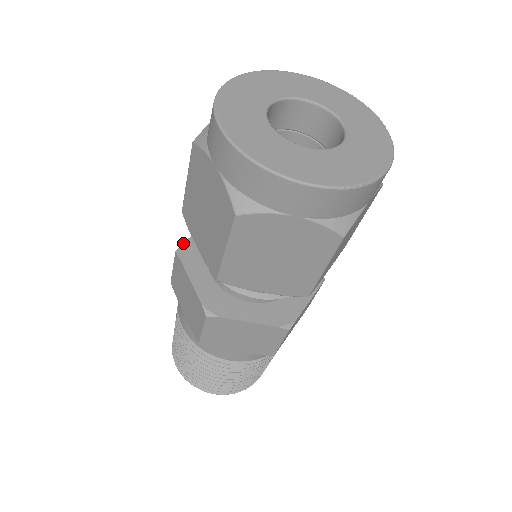
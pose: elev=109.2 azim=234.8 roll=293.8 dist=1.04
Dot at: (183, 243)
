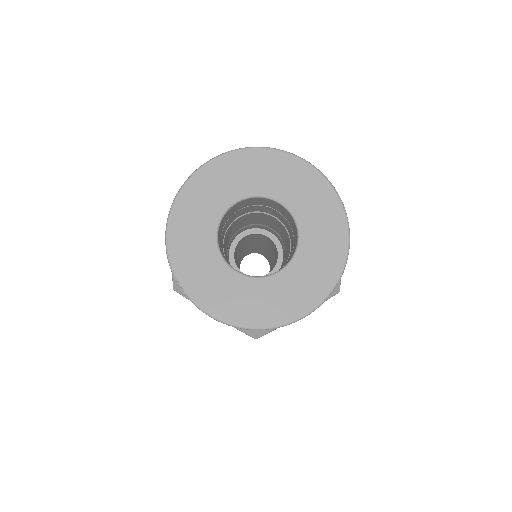
Dot at: occluded
